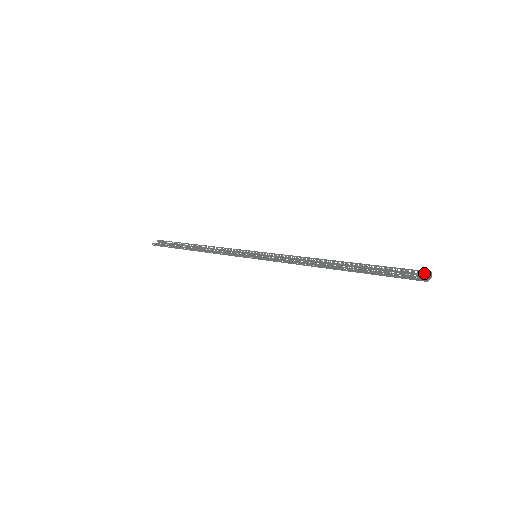
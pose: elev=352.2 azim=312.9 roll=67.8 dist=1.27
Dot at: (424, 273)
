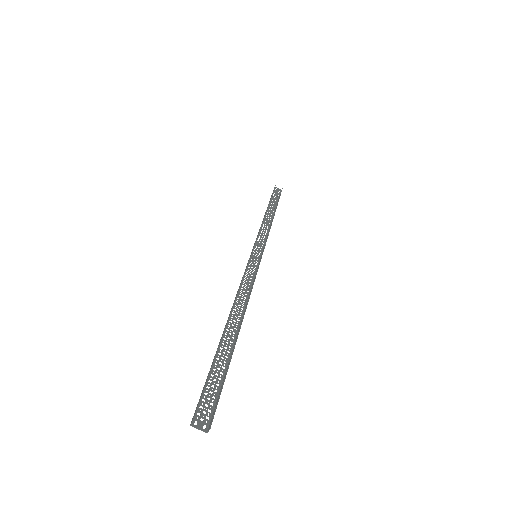
Dot at: (212, 420)
